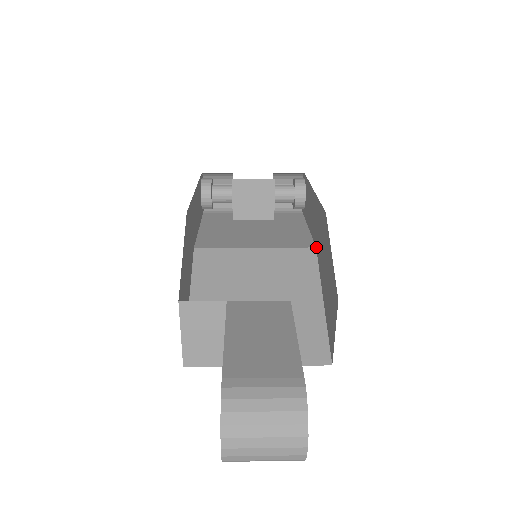
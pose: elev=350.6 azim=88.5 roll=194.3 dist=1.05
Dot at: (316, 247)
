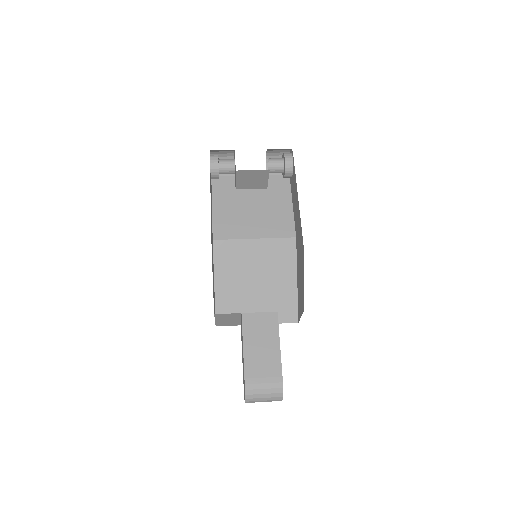
Dot at: (296, 238)
